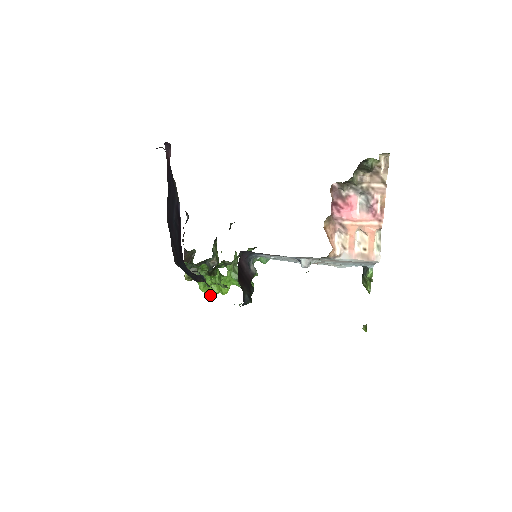
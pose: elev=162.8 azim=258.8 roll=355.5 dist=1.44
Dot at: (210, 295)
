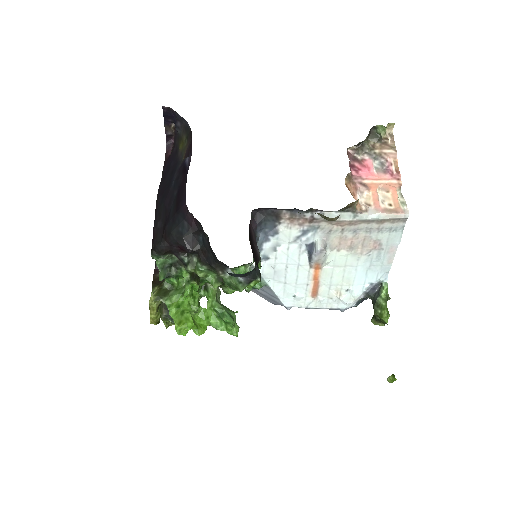
Dot at: (181, 328)
